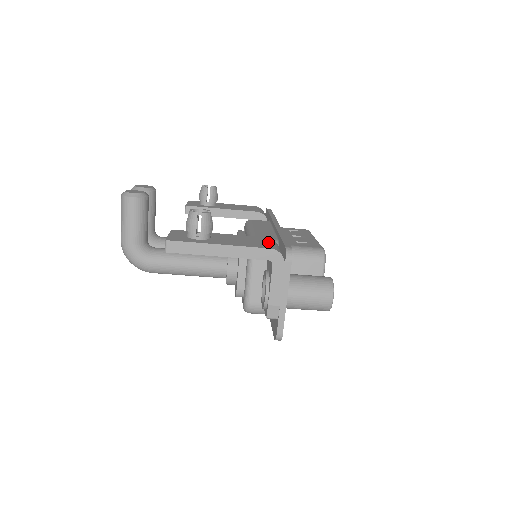
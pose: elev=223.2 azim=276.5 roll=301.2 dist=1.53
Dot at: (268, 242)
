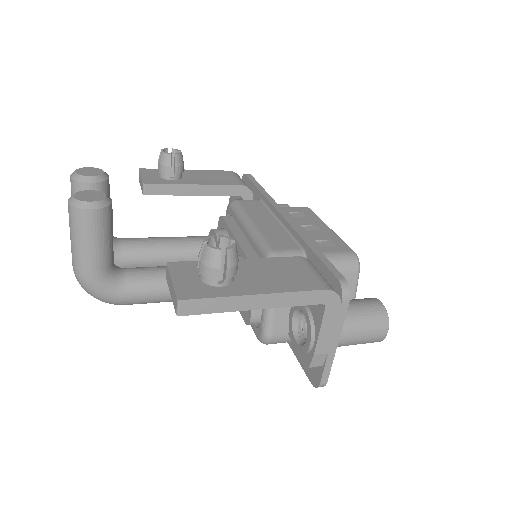
Dot at: (310, 271)
